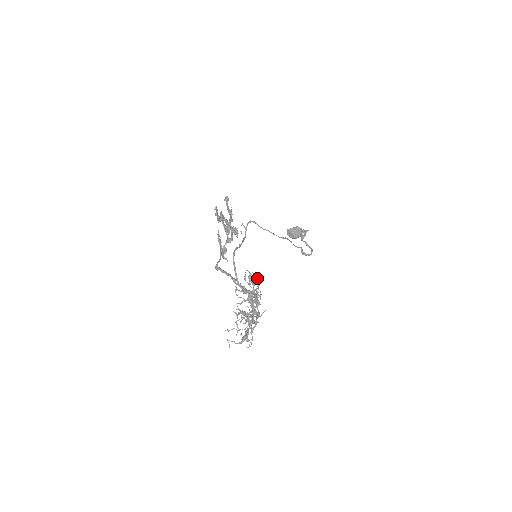
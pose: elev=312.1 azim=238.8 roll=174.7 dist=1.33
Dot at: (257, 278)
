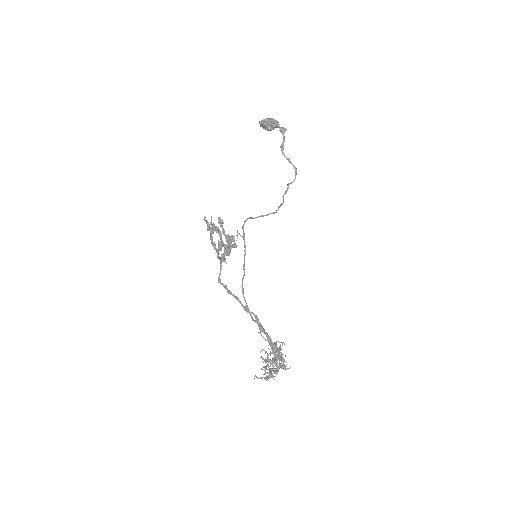
Dot at: occluded
